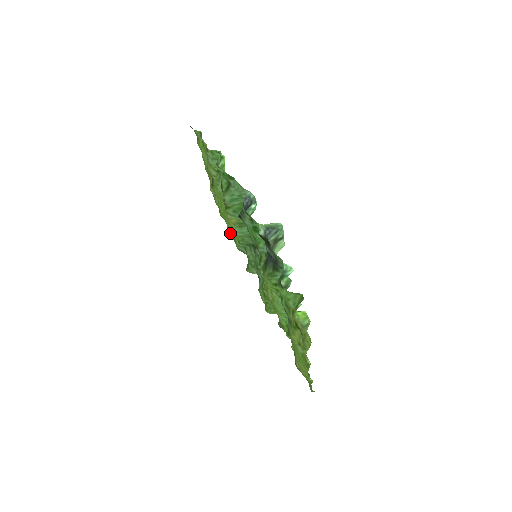
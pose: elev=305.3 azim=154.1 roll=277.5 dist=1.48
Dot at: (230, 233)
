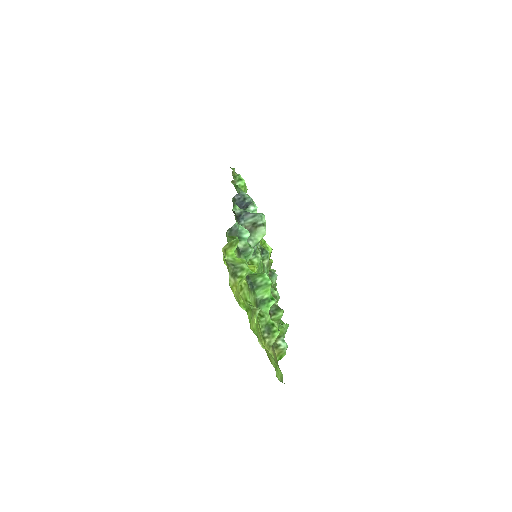
Dot at: occluded
